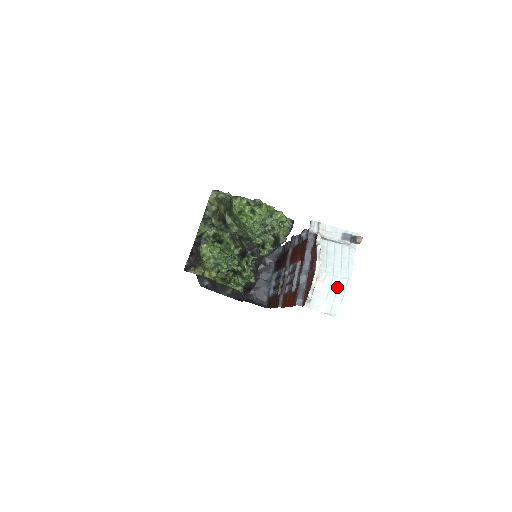
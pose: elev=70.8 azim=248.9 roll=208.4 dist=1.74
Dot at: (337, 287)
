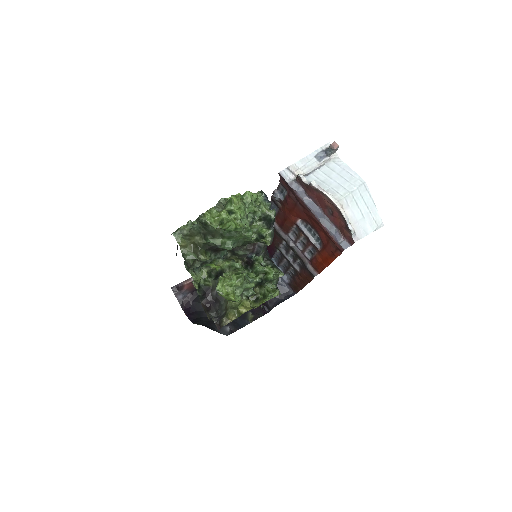
Dot at: (362, 199)
